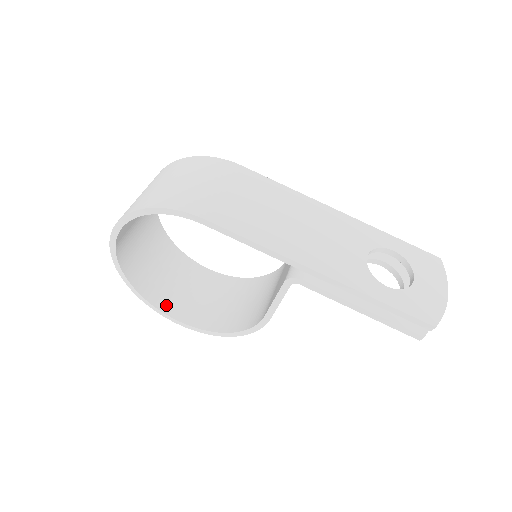
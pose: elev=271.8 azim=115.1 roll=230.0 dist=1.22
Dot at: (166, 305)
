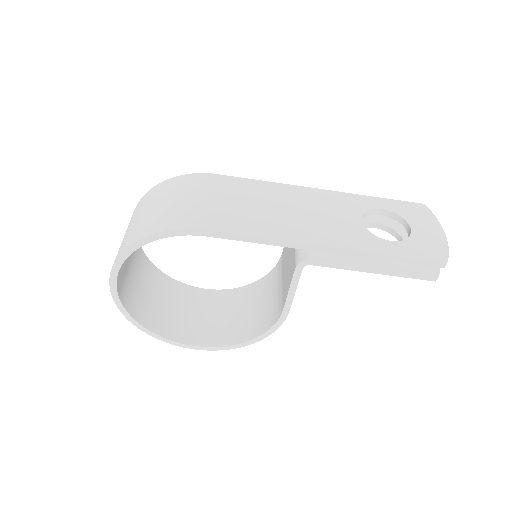
Dot at: (179, 335)
